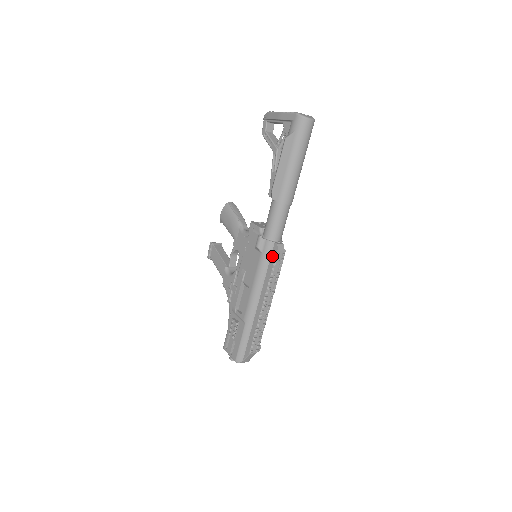
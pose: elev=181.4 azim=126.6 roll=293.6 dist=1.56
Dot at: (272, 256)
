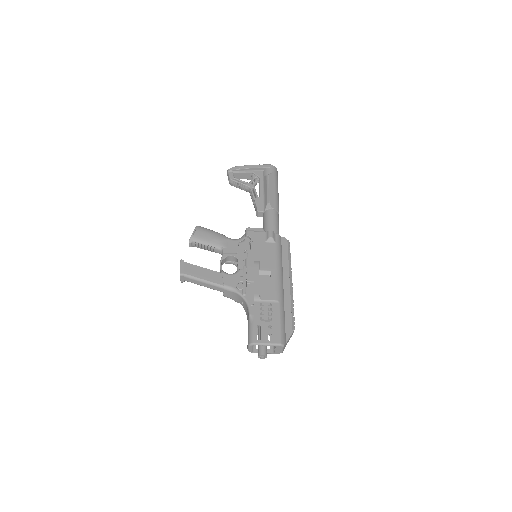
Dot at: (283, 246)
